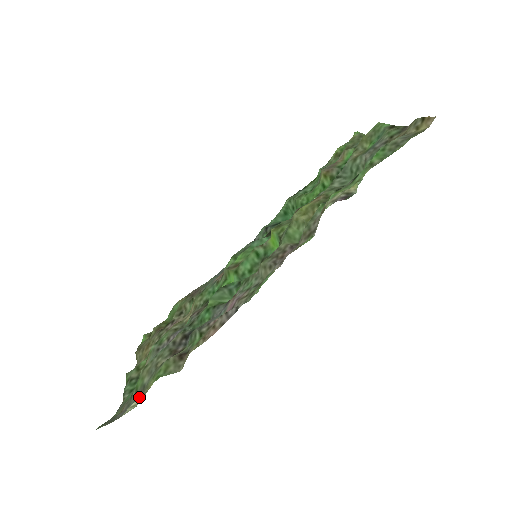
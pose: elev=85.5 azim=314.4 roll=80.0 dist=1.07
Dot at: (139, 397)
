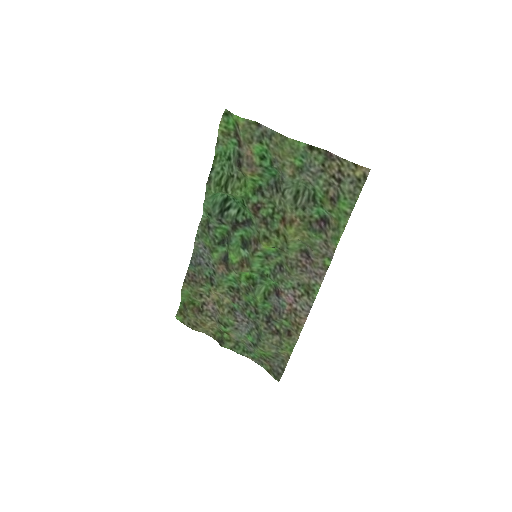
Dot at: occluded
